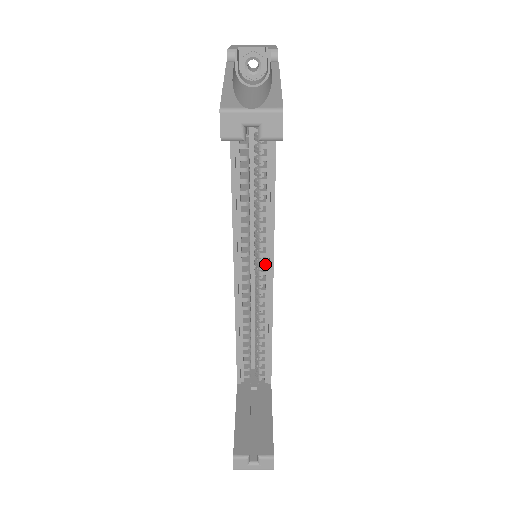
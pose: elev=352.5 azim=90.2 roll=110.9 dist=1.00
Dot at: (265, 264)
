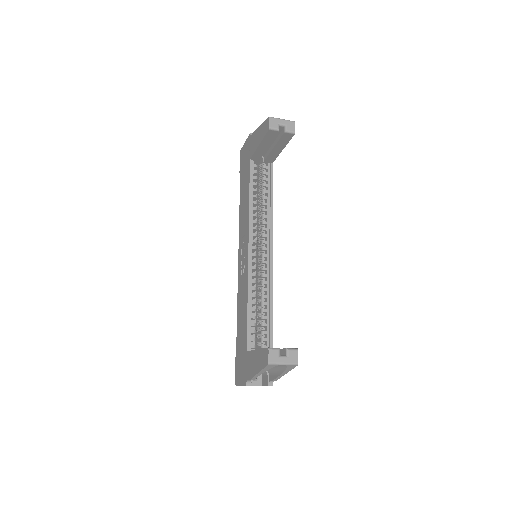
Dot at: (267, 249)
